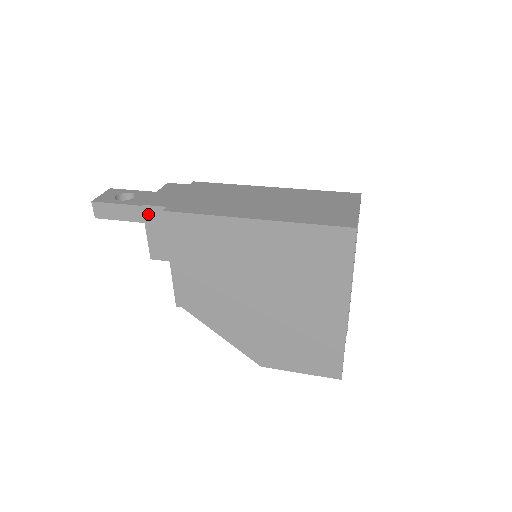
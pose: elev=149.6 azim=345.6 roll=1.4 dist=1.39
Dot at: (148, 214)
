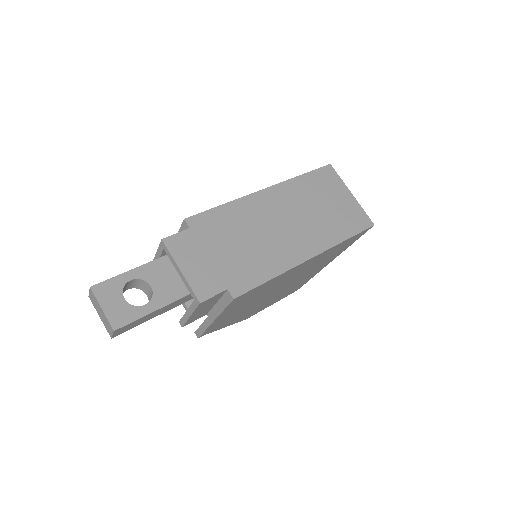
Dot at: (202, 305)
